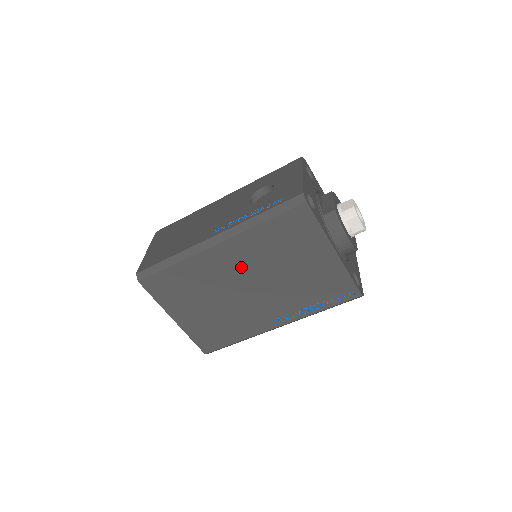
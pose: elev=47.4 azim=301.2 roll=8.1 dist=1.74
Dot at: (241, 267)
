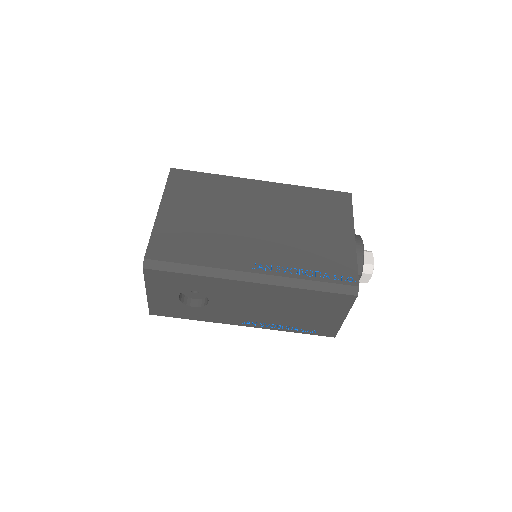
Dot at: (267, 204)
